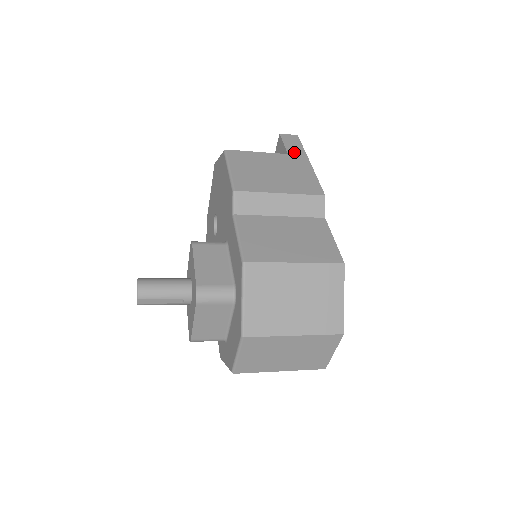
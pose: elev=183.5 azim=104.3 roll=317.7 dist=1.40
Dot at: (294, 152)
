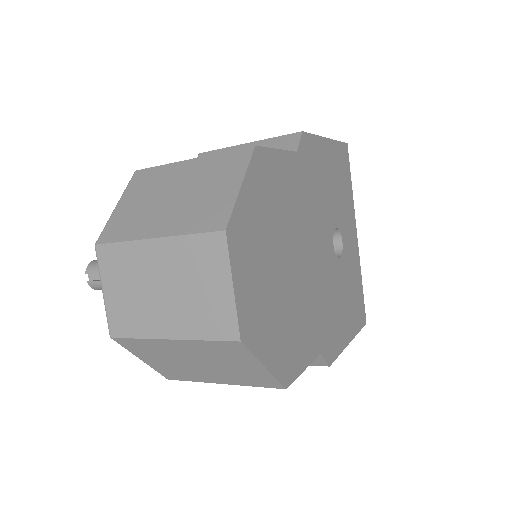
Dot at: occluded
